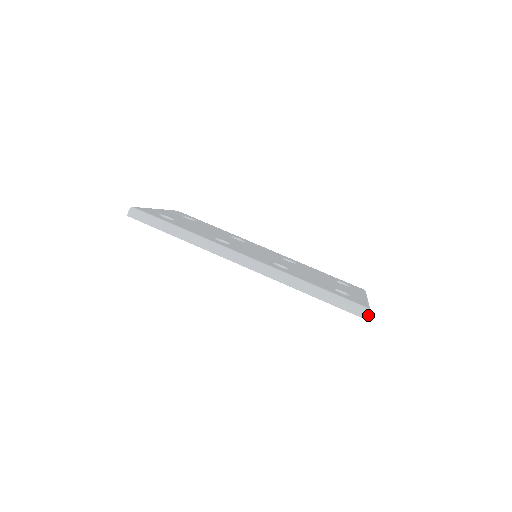
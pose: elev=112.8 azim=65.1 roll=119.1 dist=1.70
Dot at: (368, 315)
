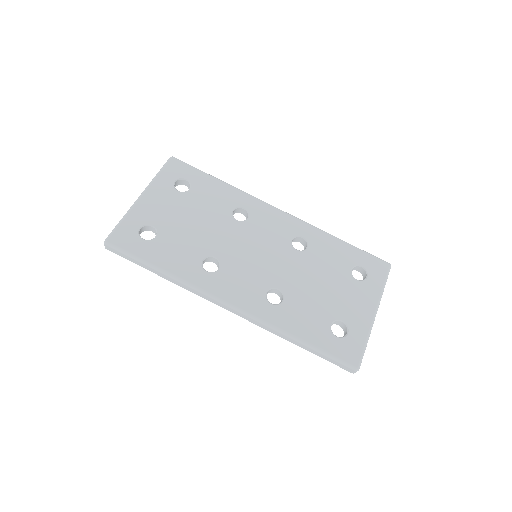
Dot at: occluded
